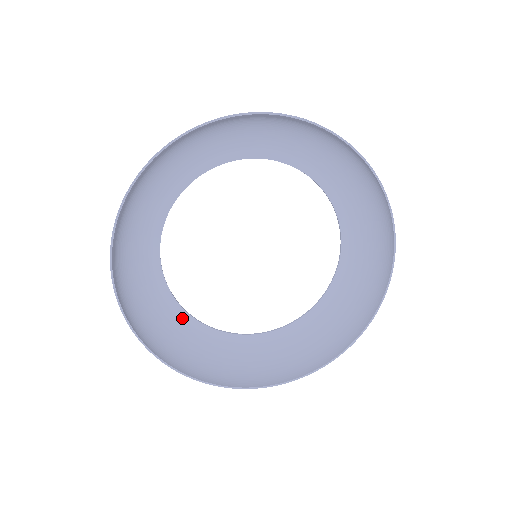
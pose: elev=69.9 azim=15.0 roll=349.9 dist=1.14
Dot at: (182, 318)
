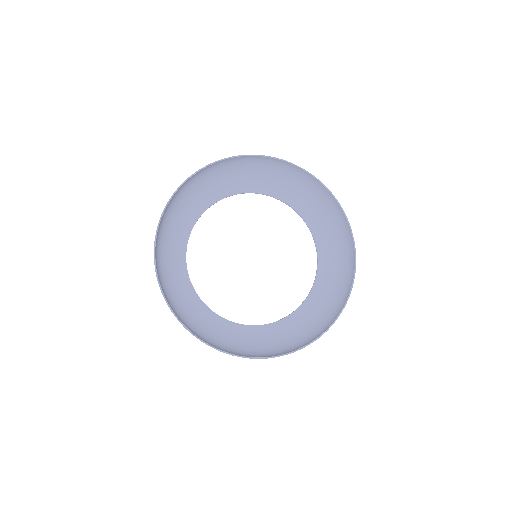
Dot at: (181, 248)
